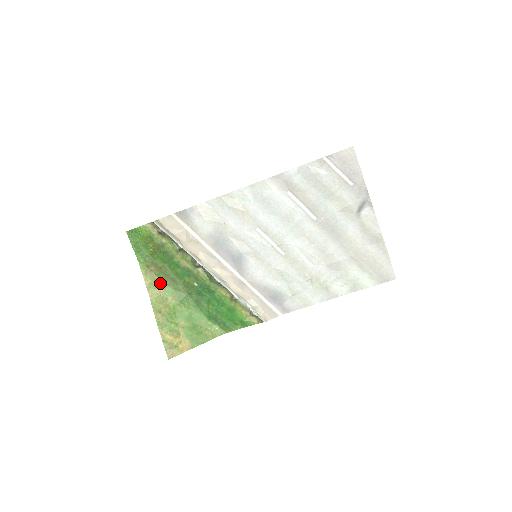
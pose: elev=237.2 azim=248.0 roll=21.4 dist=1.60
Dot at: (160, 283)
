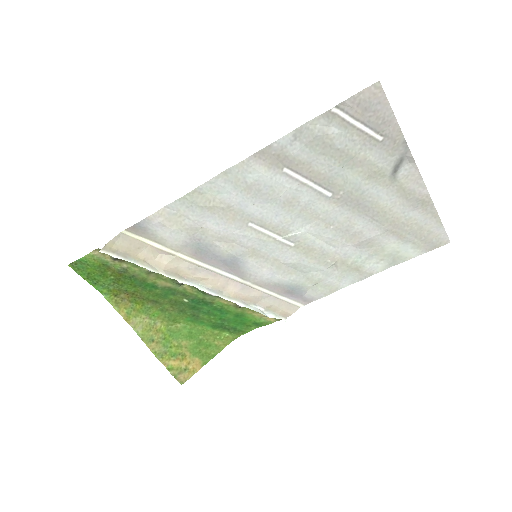
Dot at: (139, 309)
